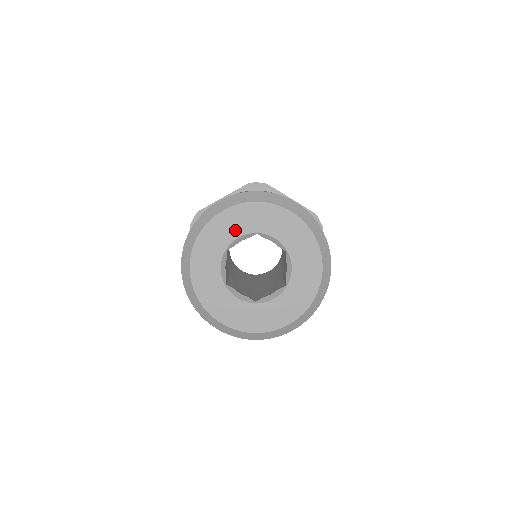
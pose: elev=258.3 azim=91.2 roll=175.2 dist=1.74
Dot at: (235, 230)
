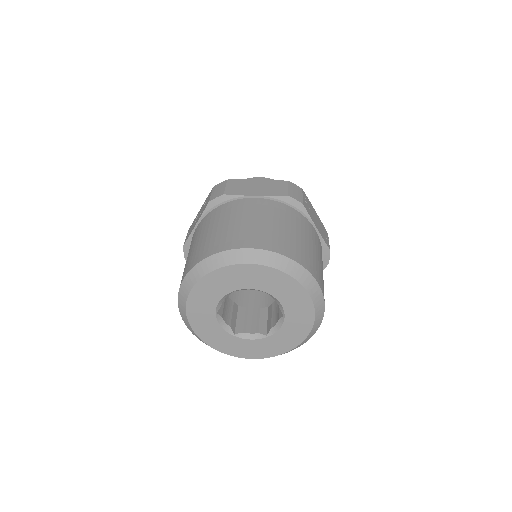
Dot at: (250, 282)
